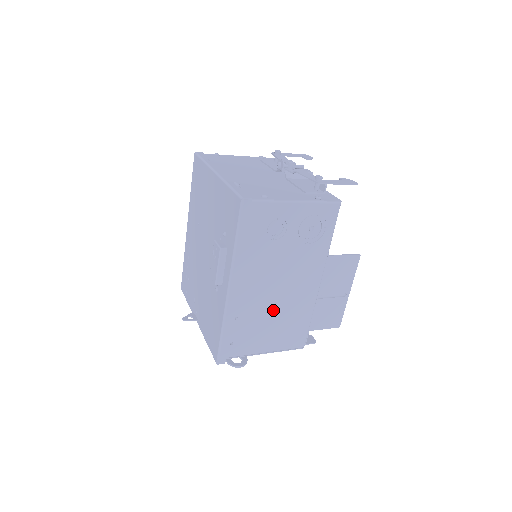
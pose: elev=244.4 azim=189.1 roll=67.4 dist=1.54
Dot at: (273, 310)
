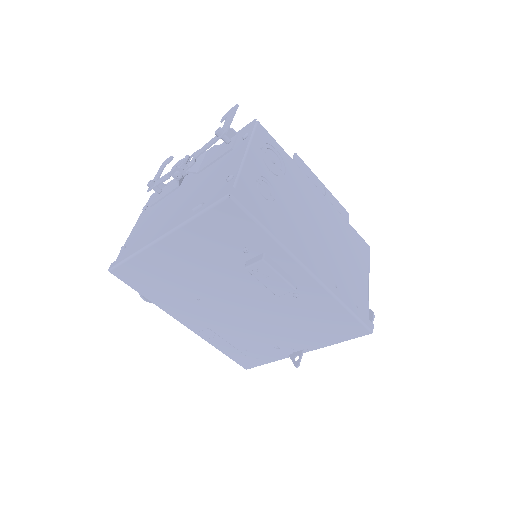
Dot at: (335, 248)
